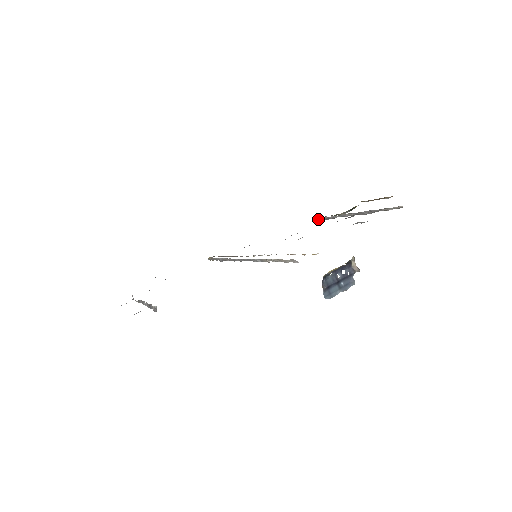
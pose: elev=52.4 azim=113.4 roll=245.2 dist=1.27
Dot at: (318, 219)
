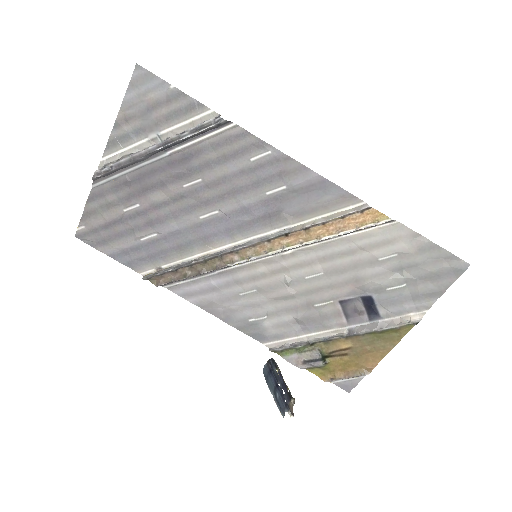
Dot at: (281, 347)
